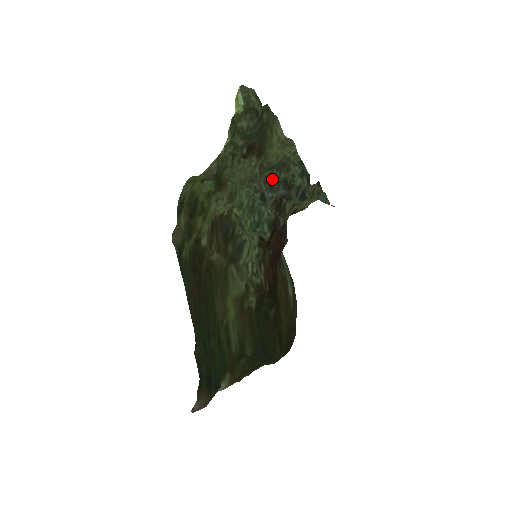
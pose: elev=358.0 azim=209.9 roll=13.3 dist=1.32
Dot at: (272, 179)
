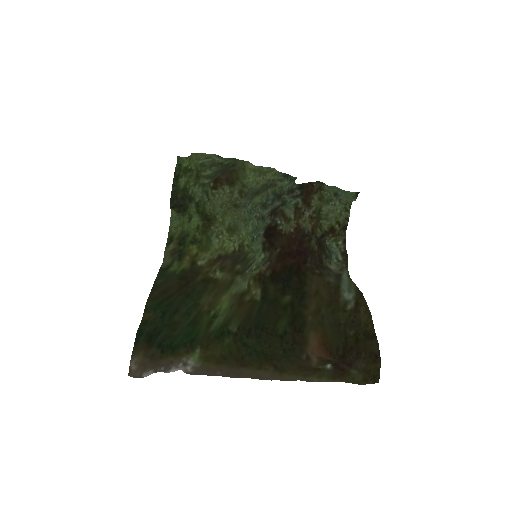
Dot at: (264, 201)
